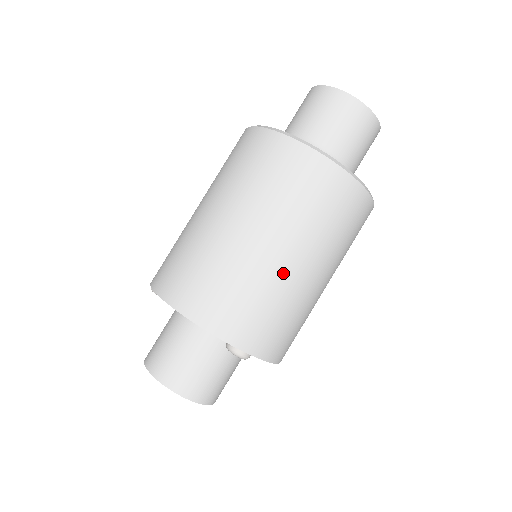
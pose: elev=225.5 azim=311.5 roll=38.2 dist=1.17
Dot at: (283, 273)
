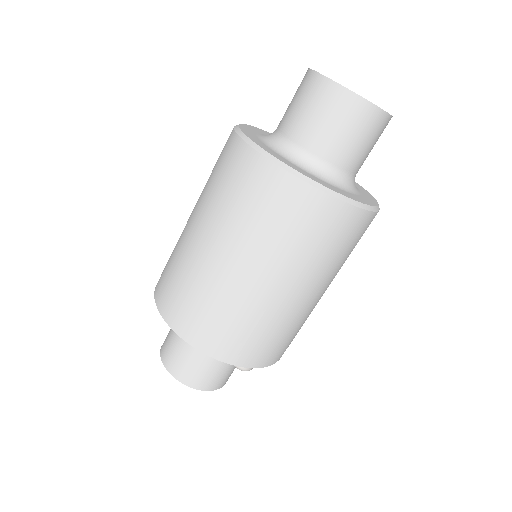
Dot at: (280, 304)
